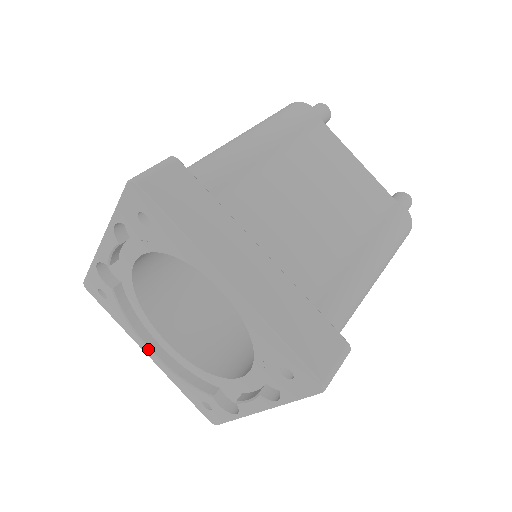
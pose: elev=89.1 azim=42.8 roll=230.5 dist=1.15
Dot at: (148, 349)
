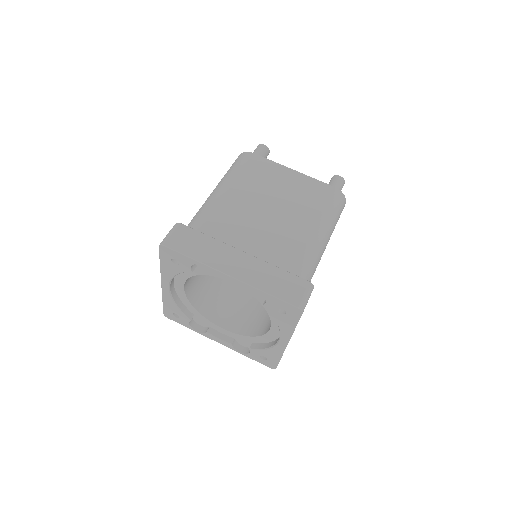
Dot at: (169, 286)
